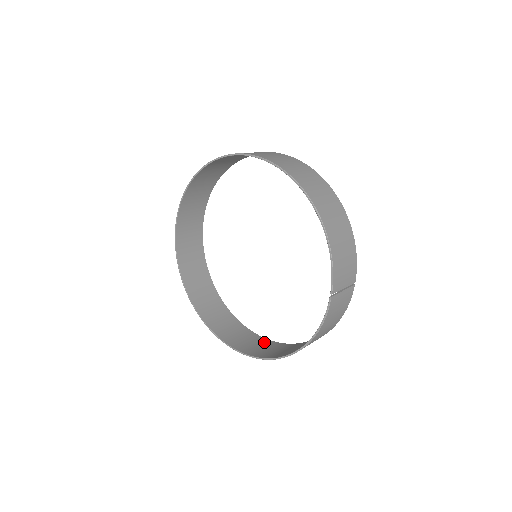
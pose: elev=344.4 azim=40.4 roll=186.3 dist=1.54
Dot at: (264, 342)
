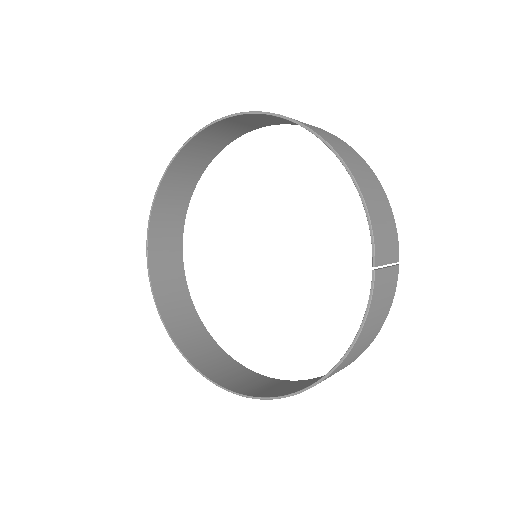
Dot at: (277, 382)
